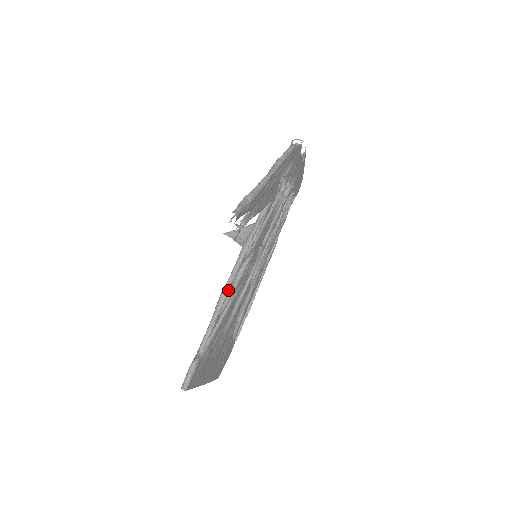
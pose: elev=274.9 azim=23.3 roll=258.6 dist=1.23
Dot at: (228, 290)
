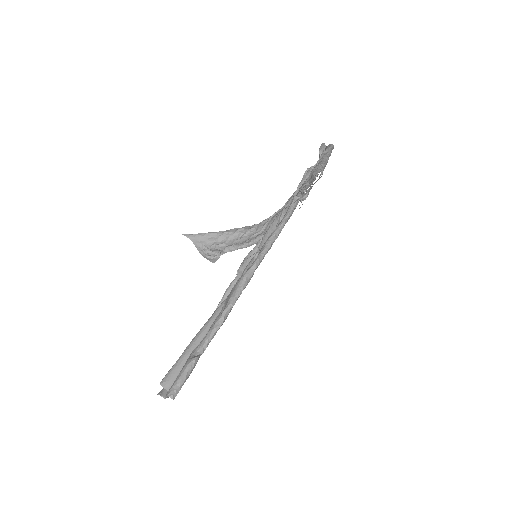
Dot at: (250, 277)
